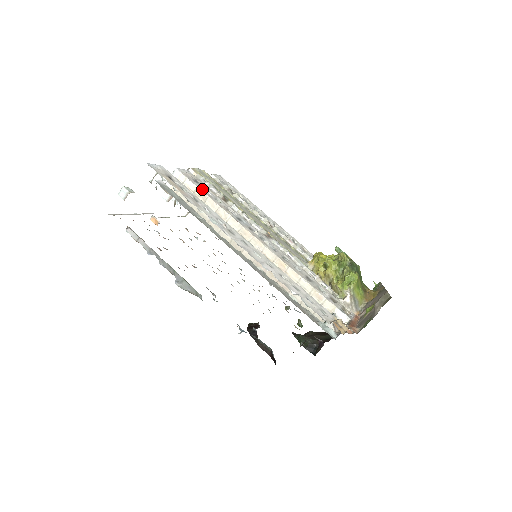
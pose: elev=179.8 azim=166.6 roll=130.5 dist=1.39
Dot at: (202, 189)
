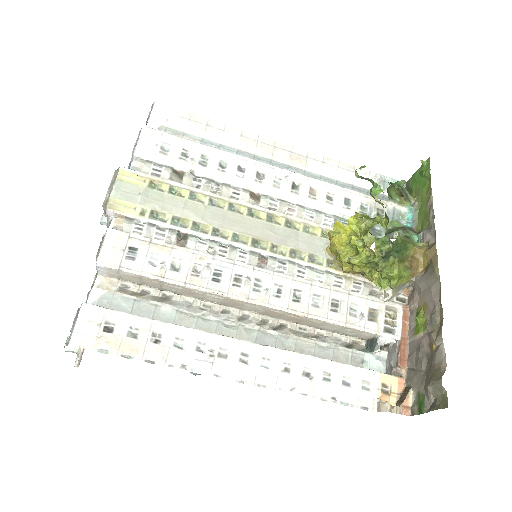
Dot at: (148, 271)
